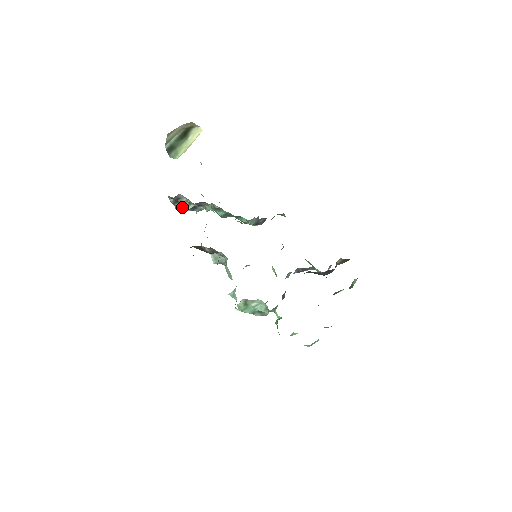
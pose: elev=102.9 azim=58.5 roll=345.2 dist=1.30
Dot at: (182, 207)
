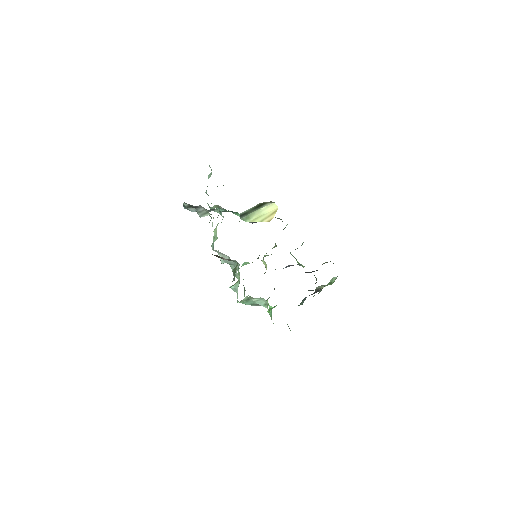
Dot at: occluded
